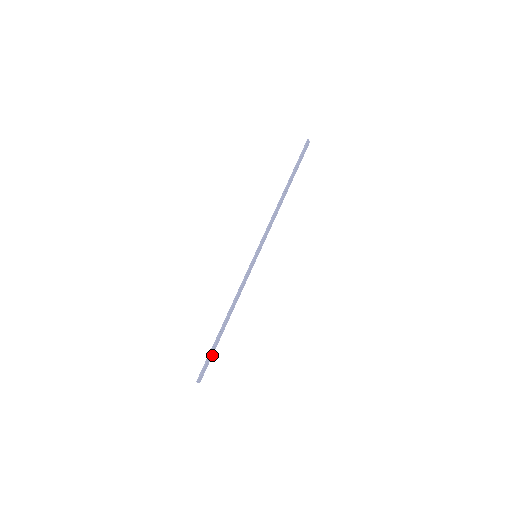
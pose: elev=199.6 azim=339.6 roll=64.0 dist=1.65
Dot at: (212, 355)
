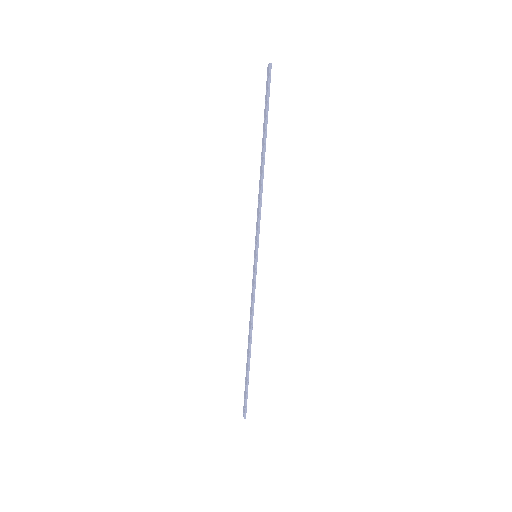
Dot at: (247, 384)
